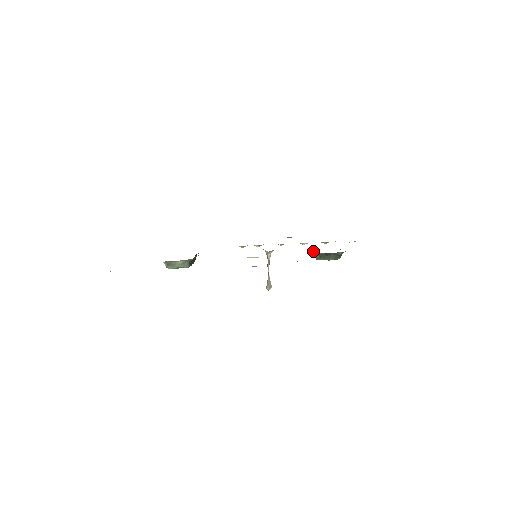
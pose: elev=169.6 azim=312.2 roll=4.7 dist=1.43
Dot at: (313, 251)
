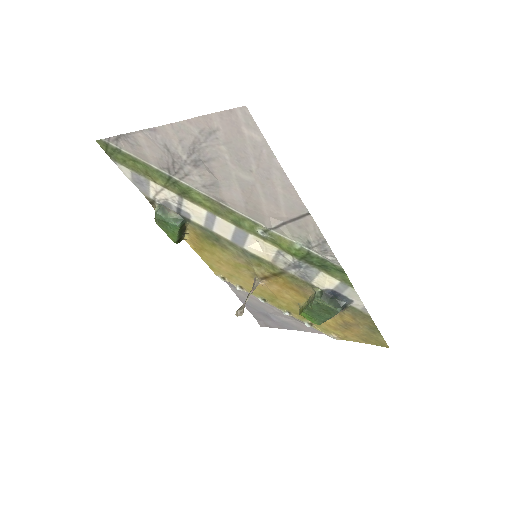
Dot at: (311, 295)
